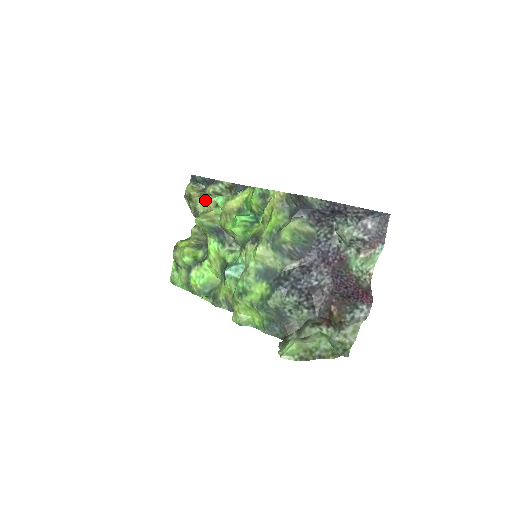
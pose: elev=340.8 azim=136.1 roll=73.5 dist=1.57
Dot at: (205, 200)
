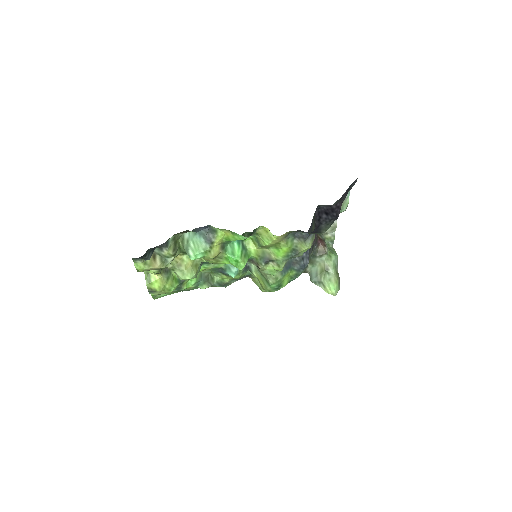
Dot at: occluded
